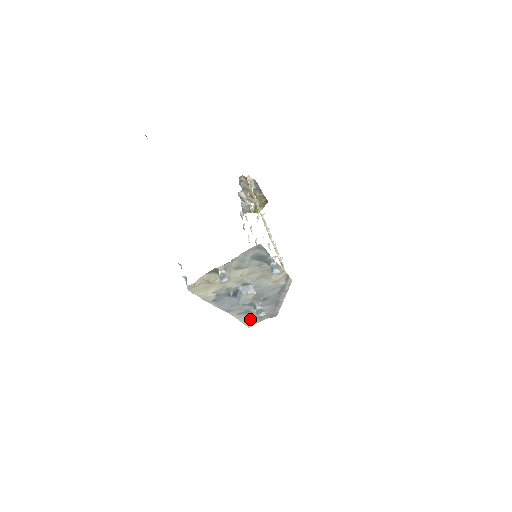
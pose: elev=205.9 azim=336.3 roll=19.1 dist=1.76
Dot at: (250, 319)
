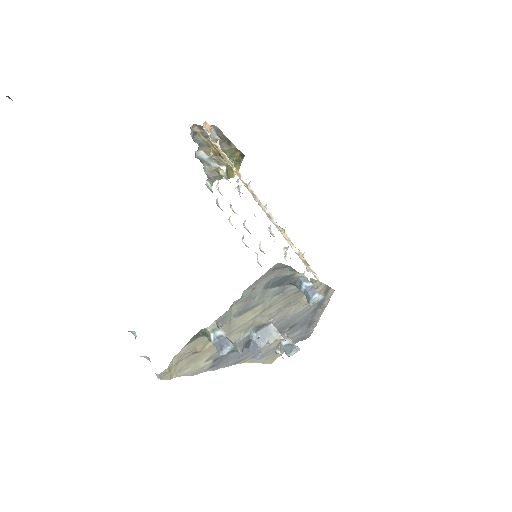
Dot at: (271, 354)
